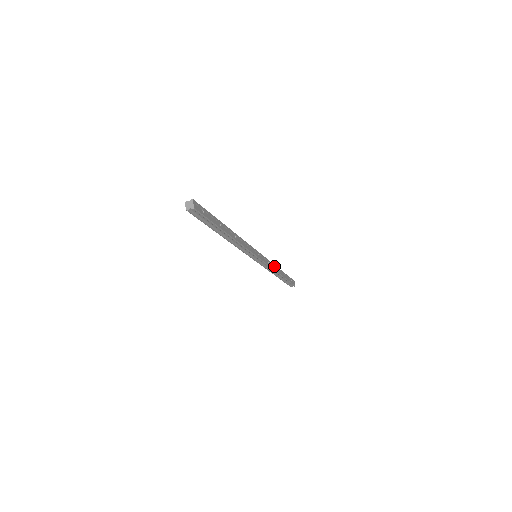
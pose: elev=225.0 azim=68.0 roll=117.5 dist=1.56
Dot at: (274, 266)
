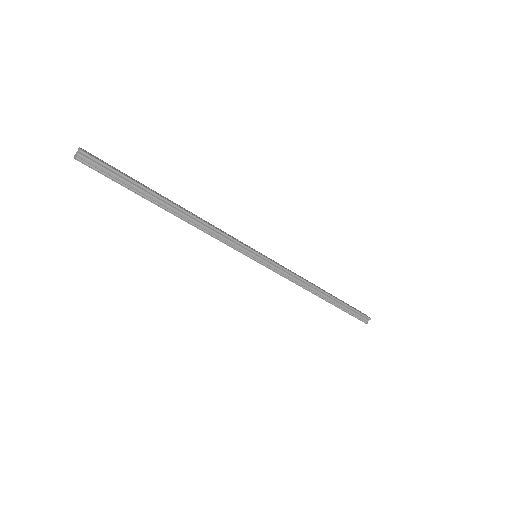
Dot at: (304, 279)
